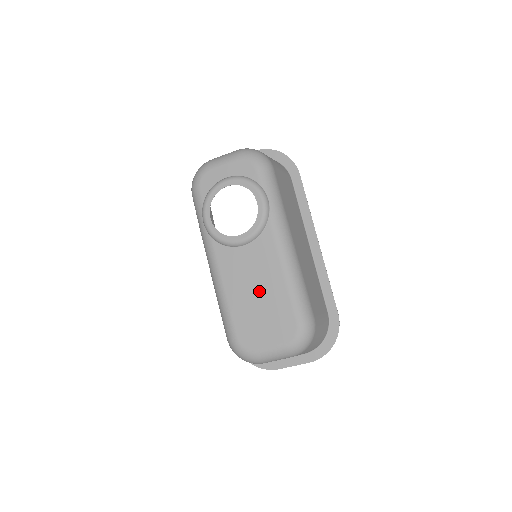
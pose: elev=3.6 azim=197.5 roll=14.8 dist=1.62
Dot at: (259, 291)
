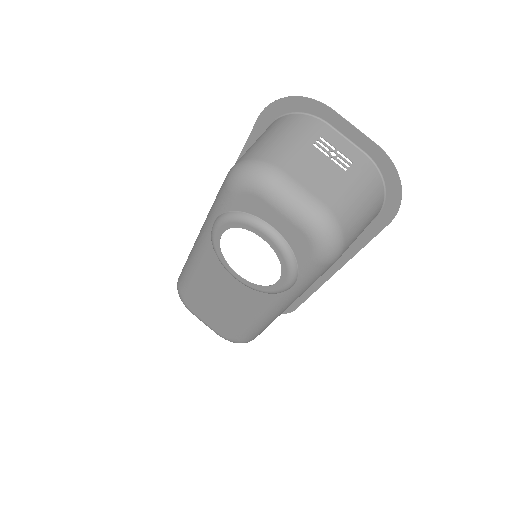
Dot at: (223, 303)
